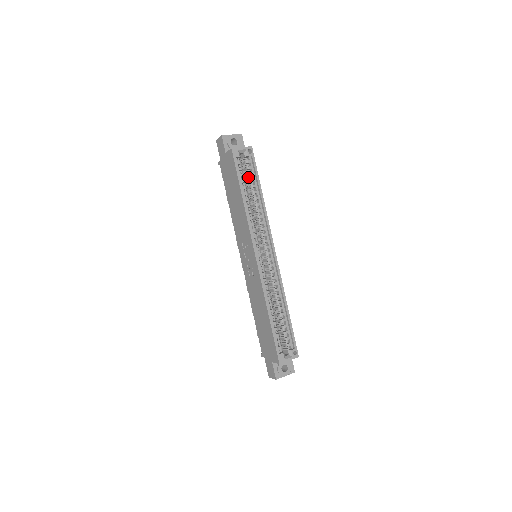
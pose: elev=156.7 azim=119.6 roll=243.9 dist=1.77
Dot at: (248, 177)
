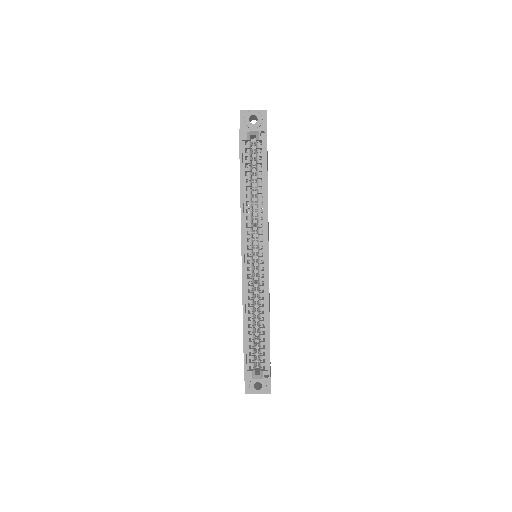
Dot at: occluded
